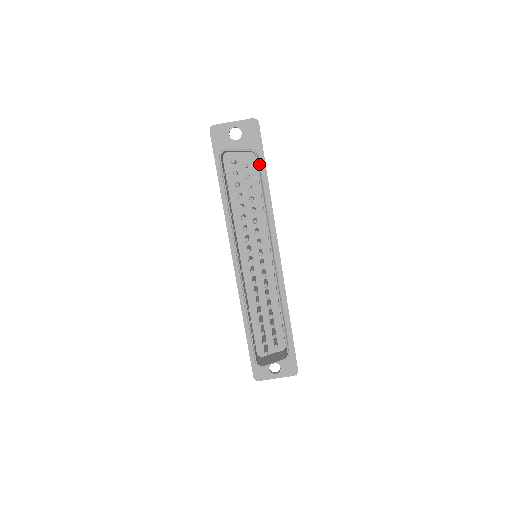
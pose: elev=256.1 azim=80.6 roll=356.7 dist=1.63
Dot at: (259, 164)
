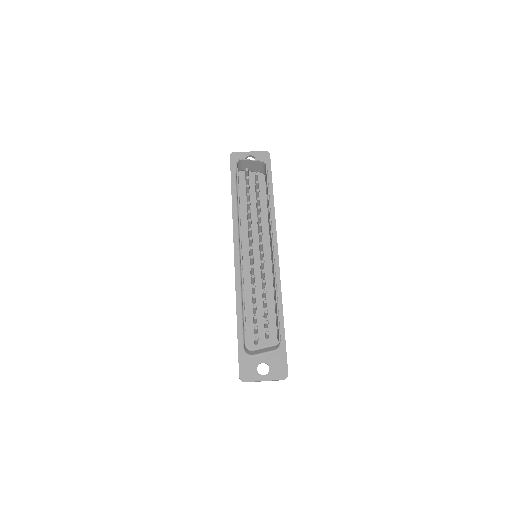
Dot at: occluded
